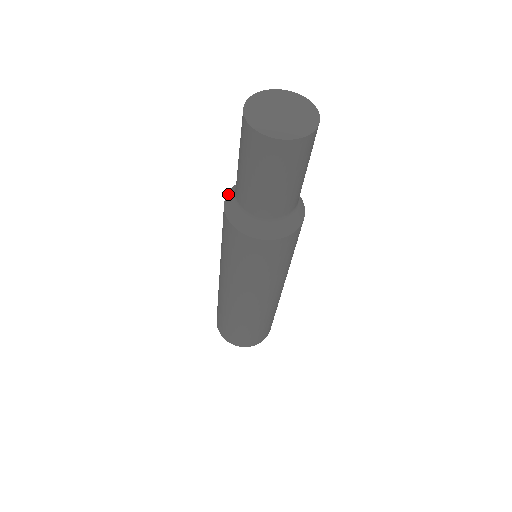
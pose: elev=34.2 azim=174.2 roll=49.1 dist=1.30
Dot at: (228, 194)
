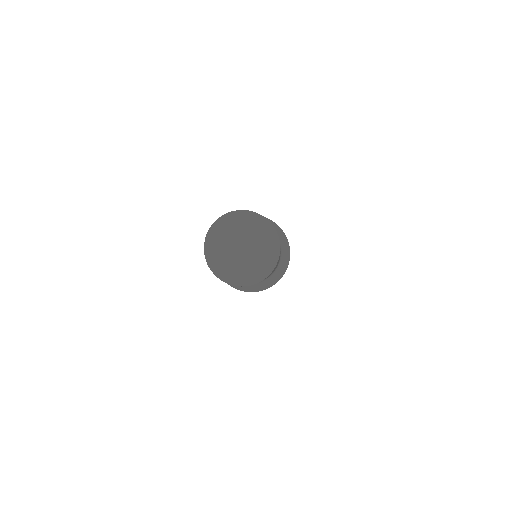
Dot at: occluded
